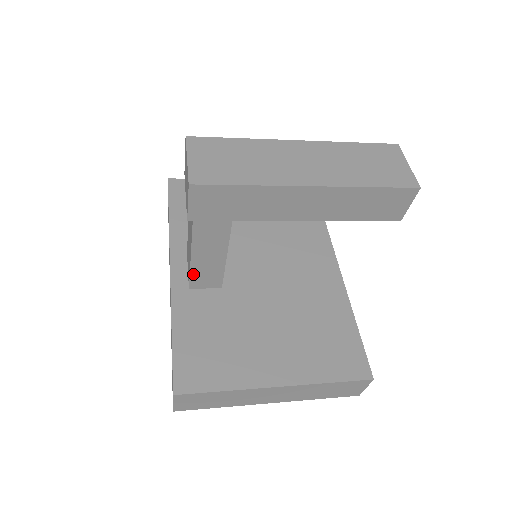
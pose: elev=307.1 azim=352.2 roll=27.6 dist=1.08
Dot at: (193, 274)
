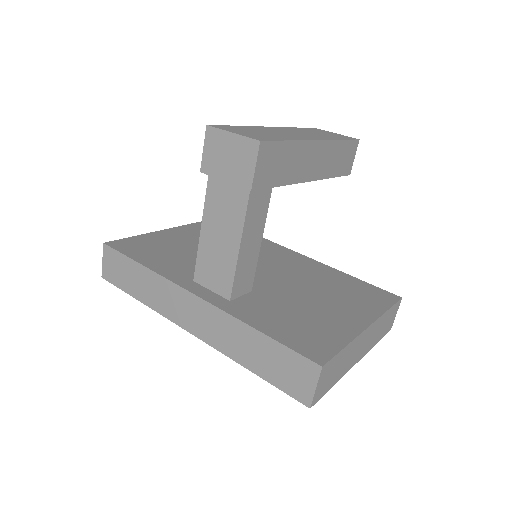
Dot at: (236, 275)
